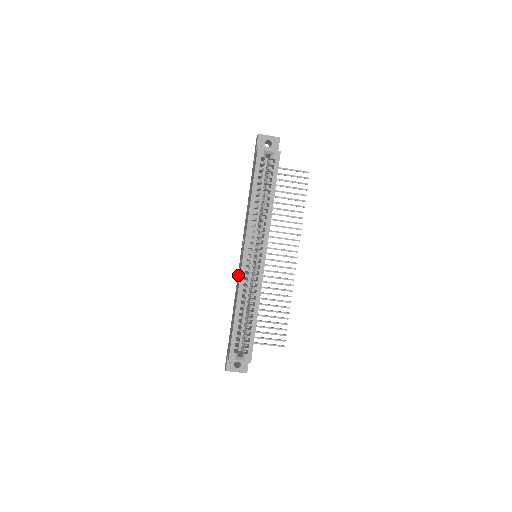
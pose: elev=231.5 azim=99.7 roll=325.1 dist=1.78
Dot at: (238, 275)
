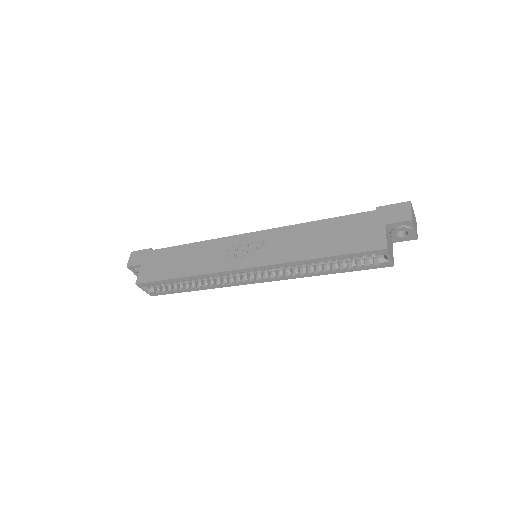
Dot at: (223, 248)
